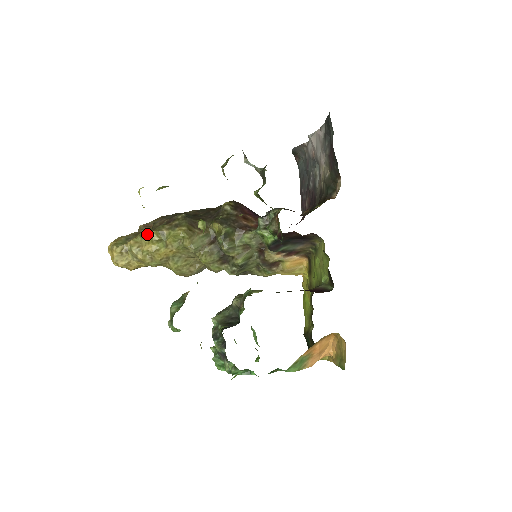
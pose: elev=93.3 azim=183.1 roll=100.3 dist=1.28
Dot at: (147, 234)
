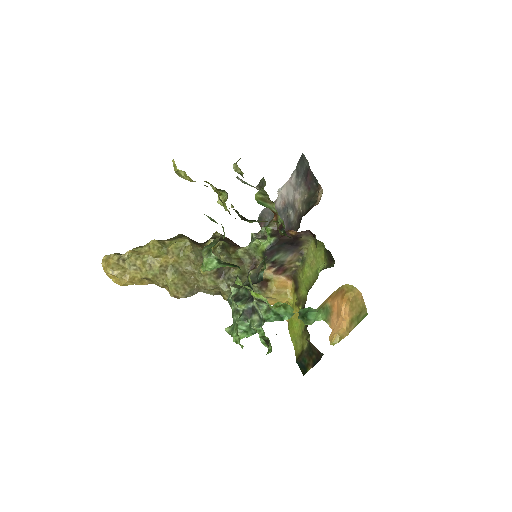
Dot at: (148, 243)
